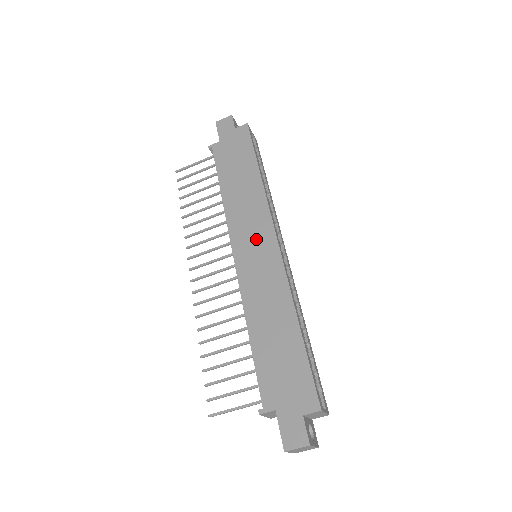
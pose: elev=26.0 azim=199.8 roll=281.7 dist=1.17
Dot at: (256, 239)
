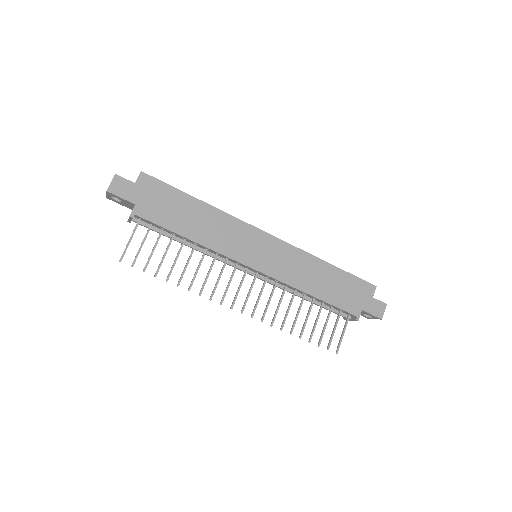
Dot at: (256, 246)
